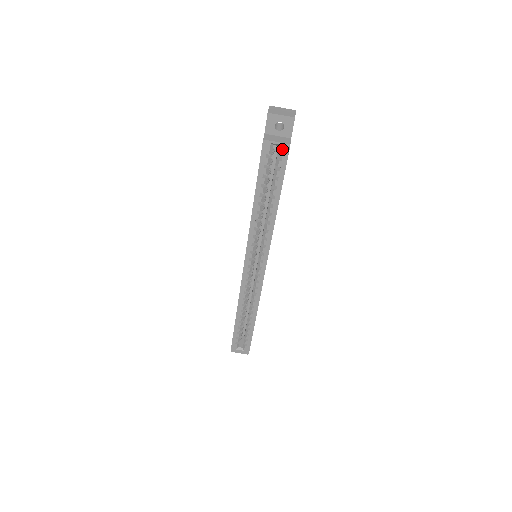
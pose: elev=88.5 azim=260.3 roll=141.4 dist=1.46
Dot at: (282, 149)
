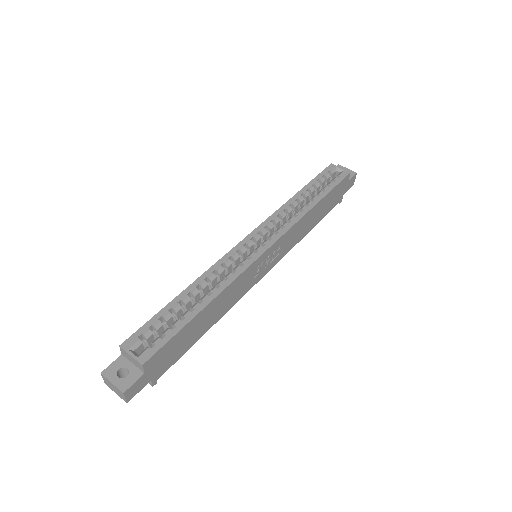
Dot at: (343, 172)
